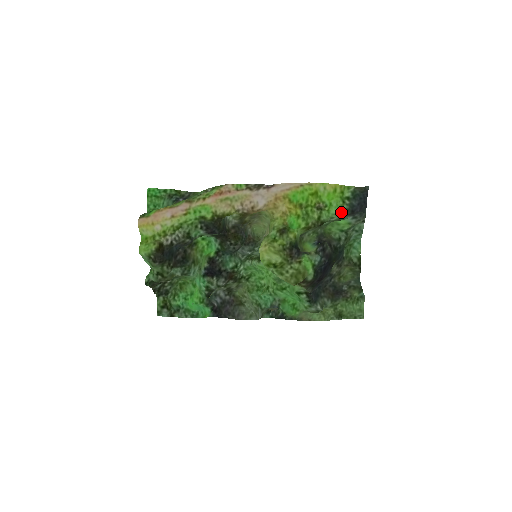
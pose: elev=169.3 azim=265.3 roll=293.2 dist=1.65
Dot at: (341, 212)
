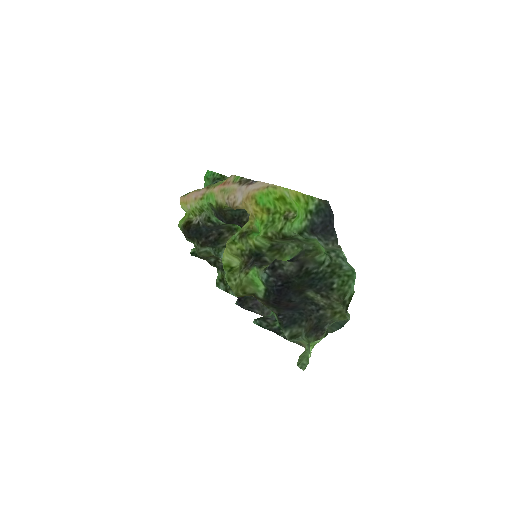
Dot at: (301, 228)
